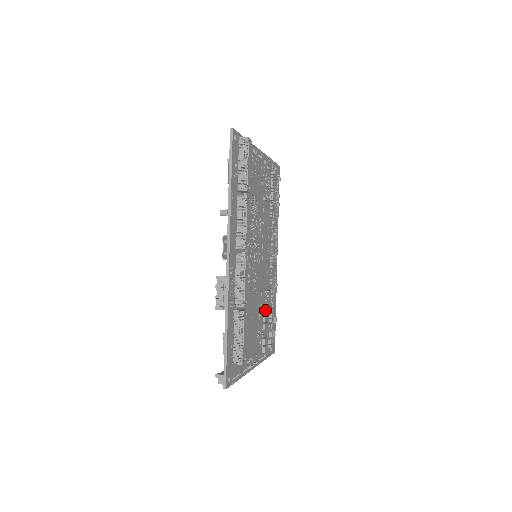
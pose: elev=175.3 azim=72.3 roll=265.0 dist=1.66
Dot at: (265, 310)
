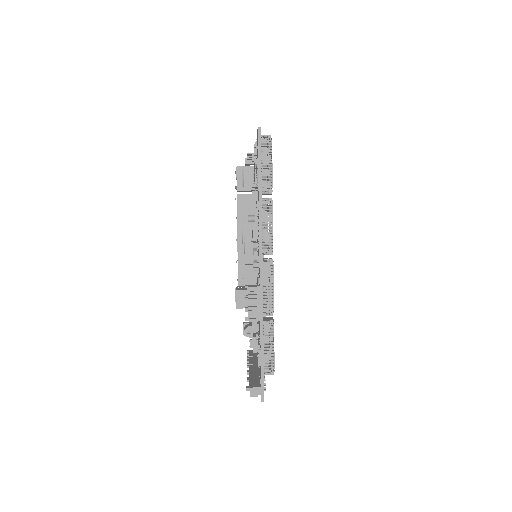
Dot at: occluded
